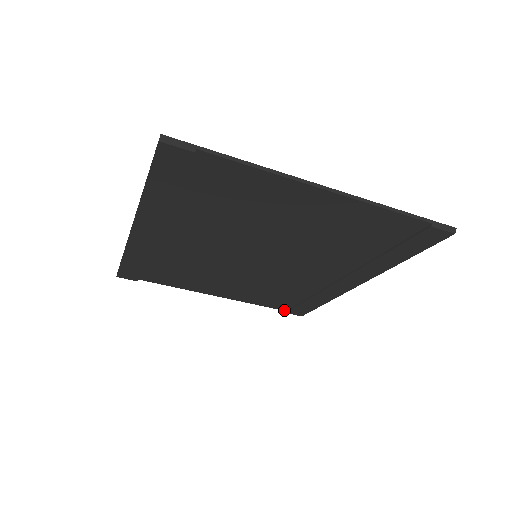
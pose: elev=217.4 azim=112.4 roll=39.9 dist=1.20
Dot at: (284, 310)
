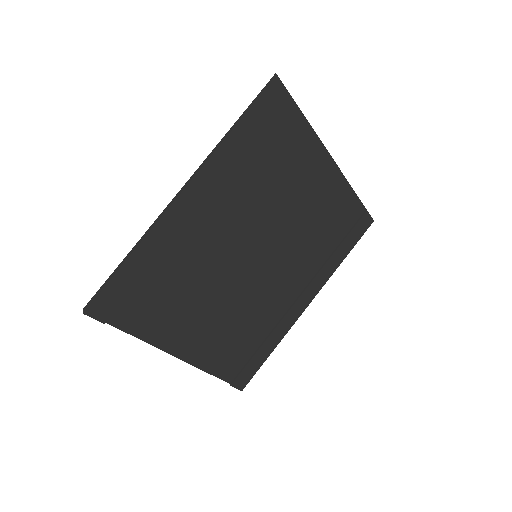
Dot at: (229, 382)
